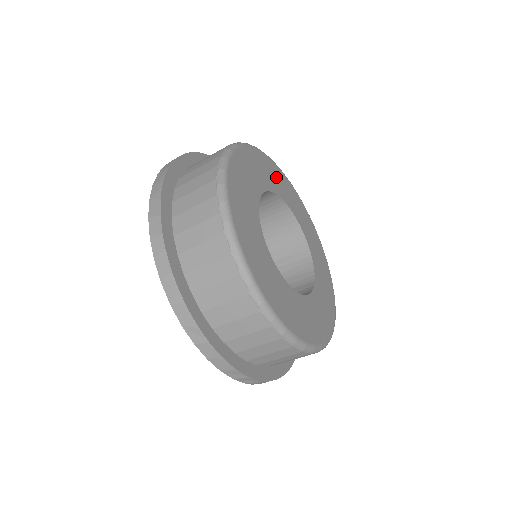
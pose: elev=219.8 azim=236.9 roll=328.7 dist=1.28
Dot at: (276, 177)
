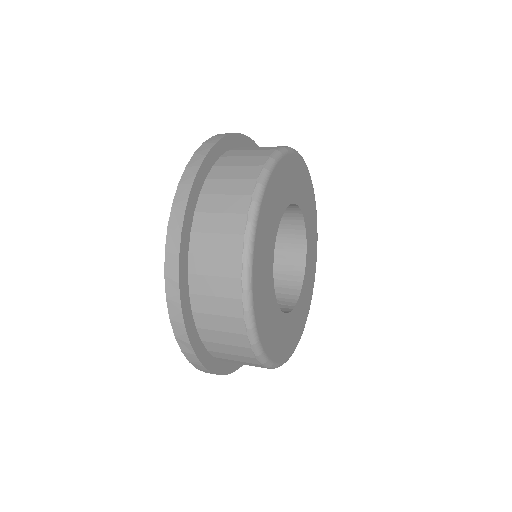
Dot at: (300, 180)
